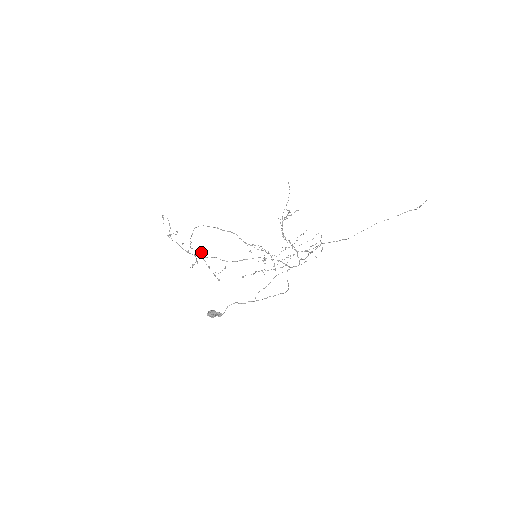
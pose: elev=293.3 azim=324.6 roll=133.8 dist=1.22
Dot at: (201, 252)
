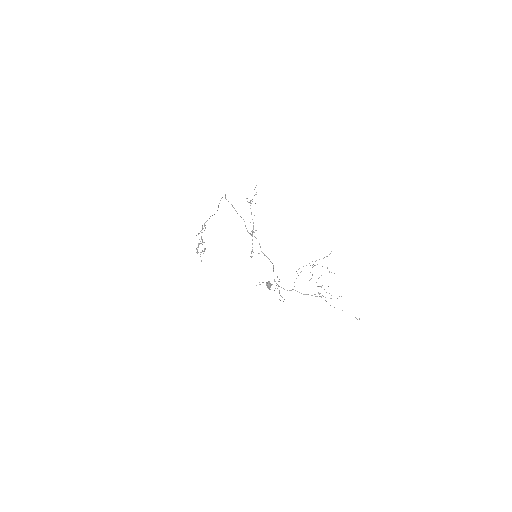
Dot at: occluded
